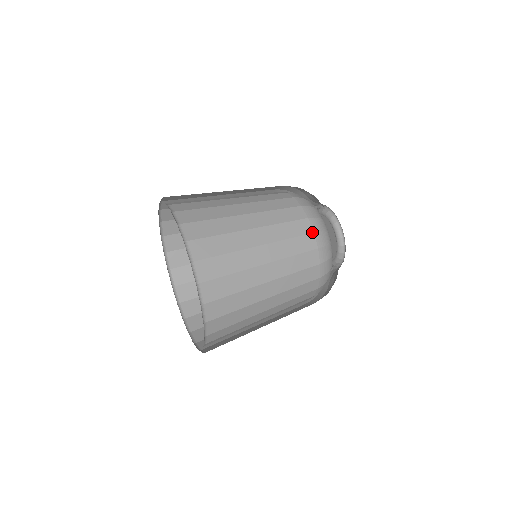
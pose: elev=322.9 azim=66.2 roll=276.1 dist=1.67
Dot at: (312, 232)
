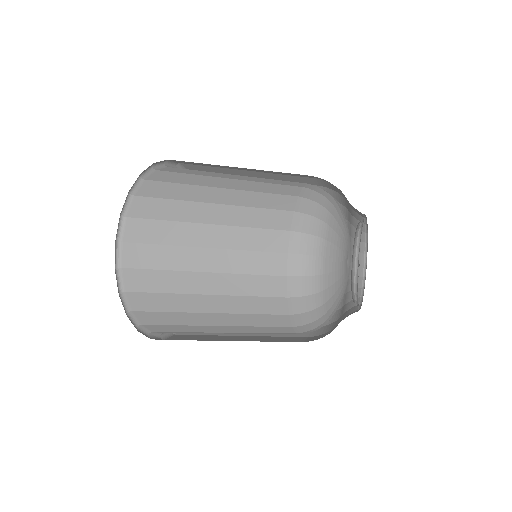
Dot at: (285, 252)
